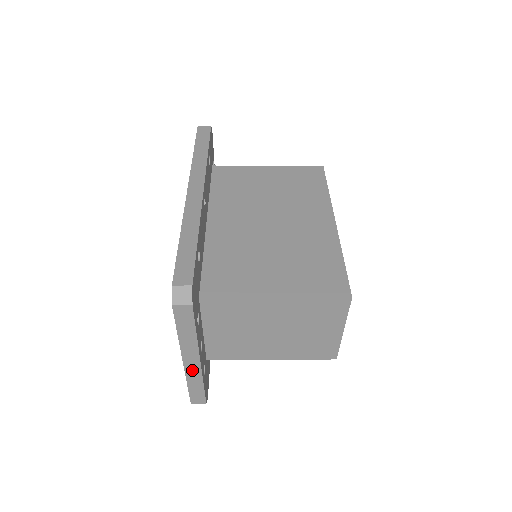
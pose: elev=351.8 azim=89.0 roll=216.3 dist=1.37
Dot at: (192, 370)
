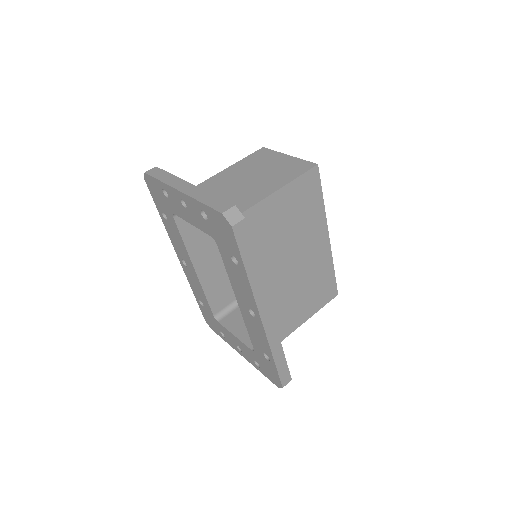
Dot at: occluded
